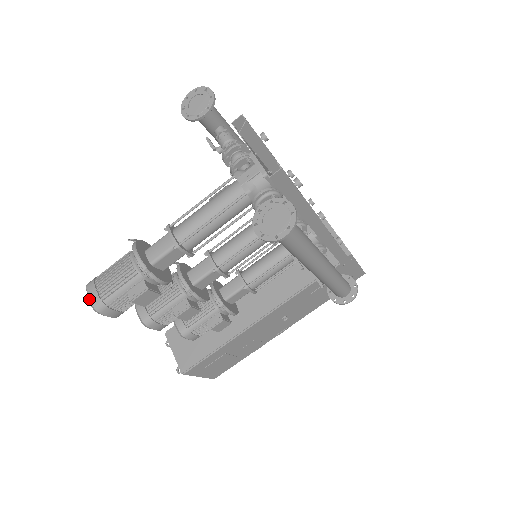
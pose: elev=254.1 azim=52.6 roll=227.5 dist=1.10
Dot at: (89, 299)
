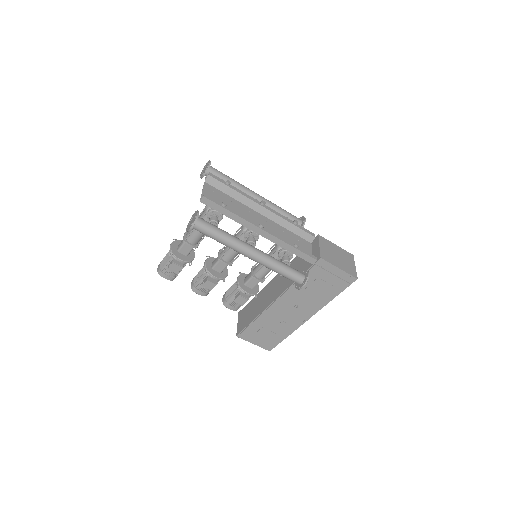
Dot at: (157, 268)
